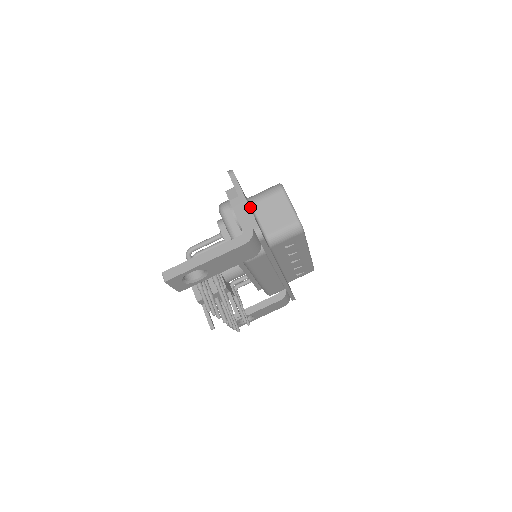
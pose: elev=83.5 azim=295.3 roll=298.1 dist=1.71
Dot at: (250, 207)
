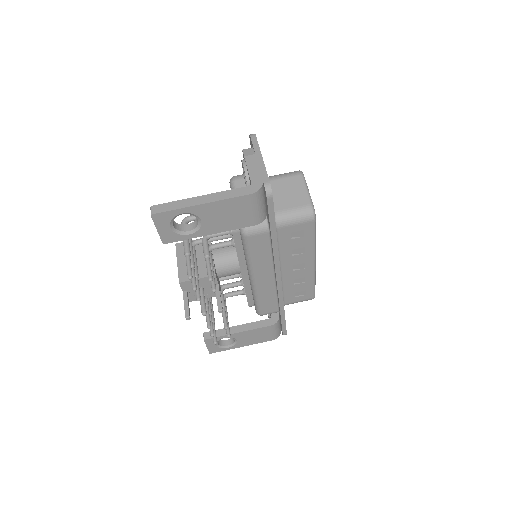
Dot at: occluded
